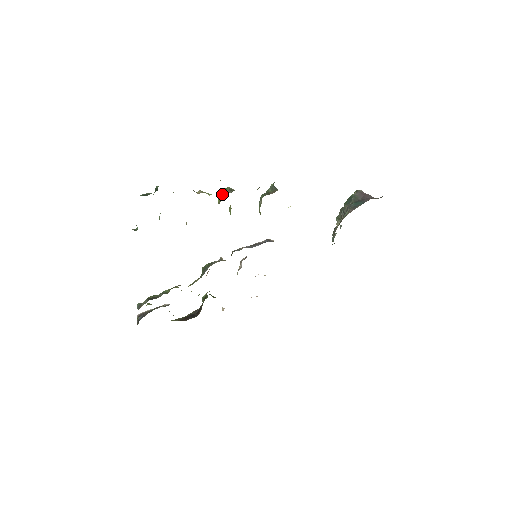
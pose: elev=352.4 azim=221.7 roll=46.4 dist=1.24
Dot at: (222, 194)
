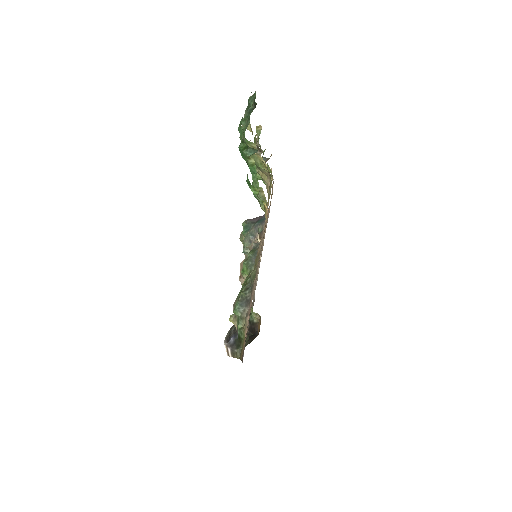
Dot at: occluded
